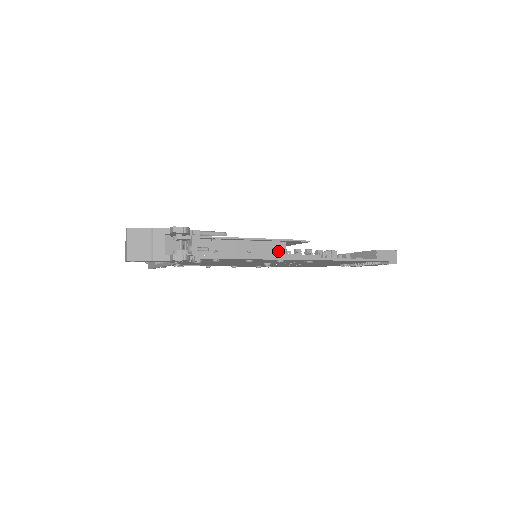
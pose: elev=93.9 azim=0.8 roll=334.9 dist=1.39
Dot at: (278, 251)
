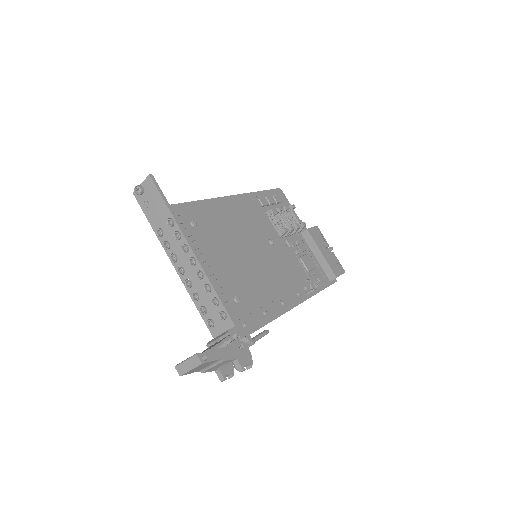
Dot at: occluded
